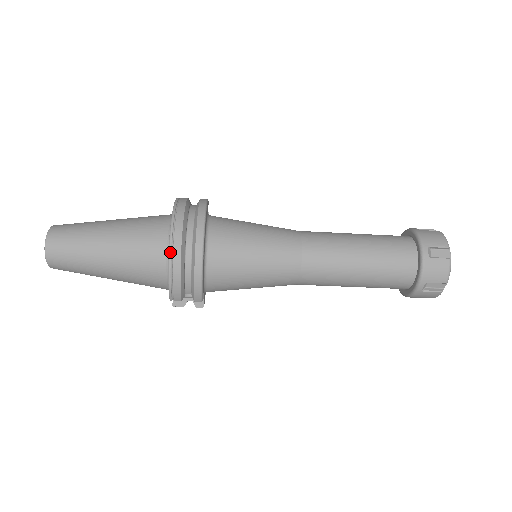
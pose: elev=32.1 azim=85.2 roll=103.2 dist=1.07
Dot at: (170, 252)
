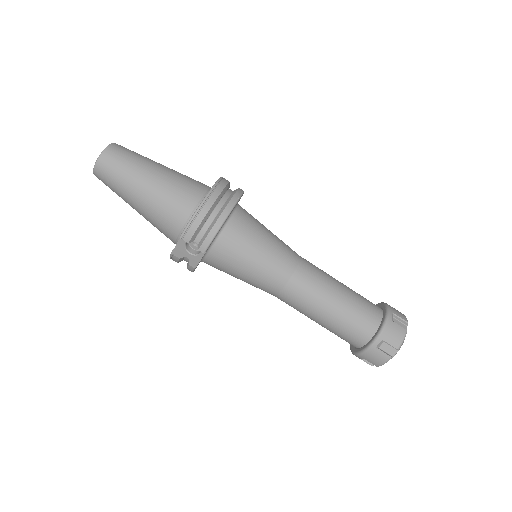
Dot at: (207, 196)
